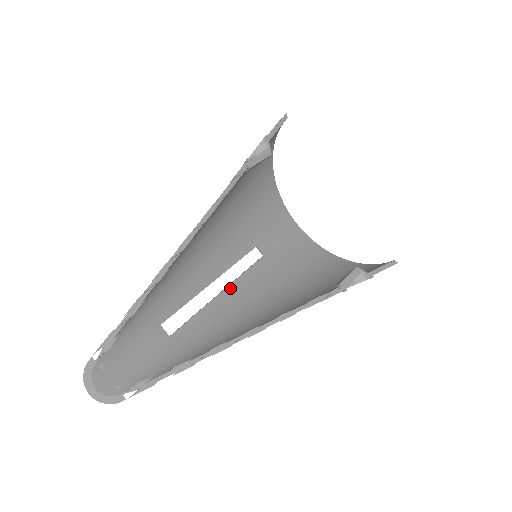
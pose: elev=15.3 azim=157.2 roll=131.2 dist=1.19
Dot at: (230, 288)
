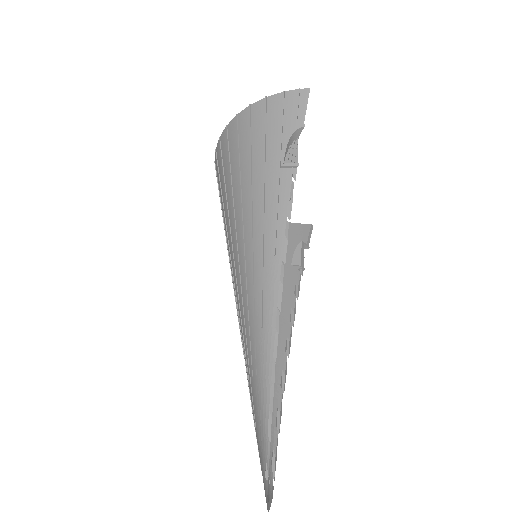
Dot at: occluded
